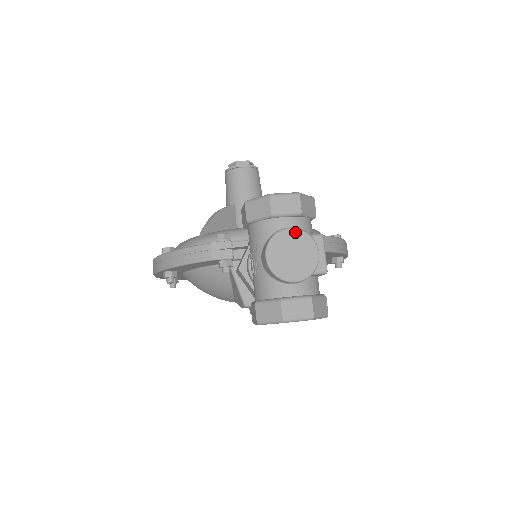
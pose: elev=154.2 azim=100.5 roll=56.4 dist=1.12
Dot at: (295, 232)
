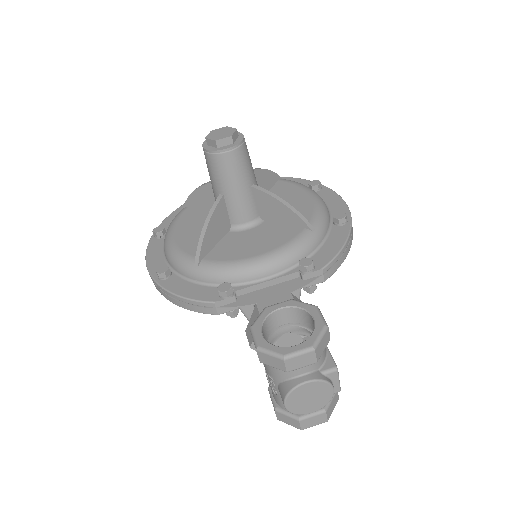
Dot at: (311, 384)
